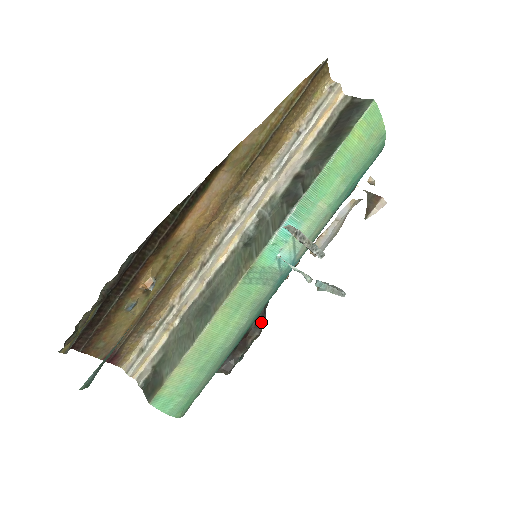
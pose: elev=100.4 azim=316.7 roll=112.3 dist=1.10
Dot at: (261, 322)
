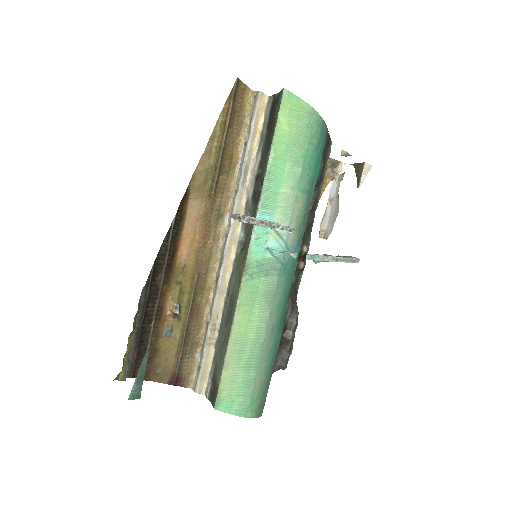
Dot at: (294, 313)
